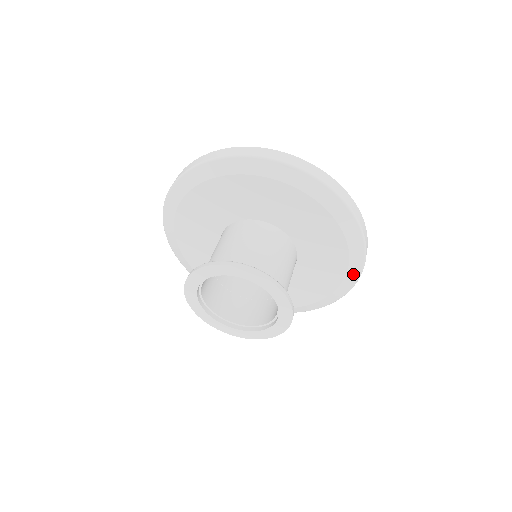
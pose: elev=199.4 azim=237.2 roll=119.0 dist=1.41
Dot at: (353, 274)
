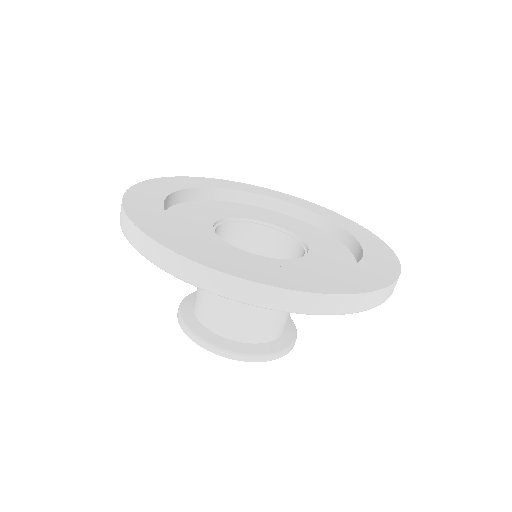
Dot at: occluded
